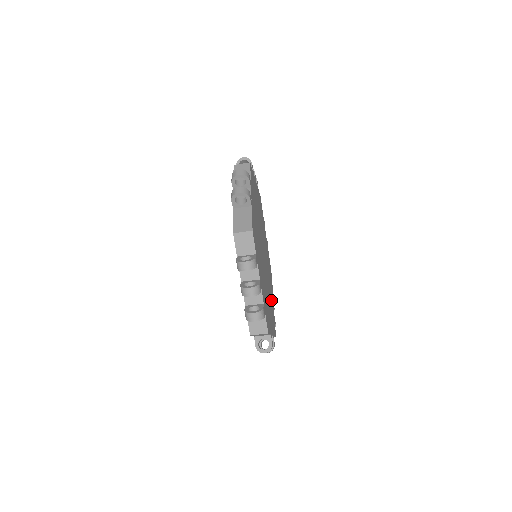
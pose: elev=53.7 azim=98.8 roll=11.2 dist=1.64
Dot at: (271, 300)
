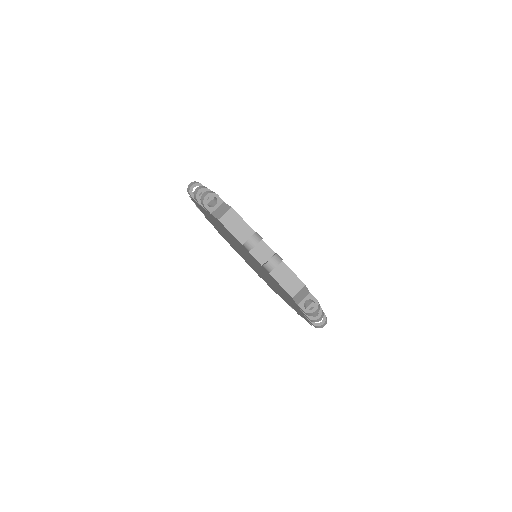
Dot at: occluded
